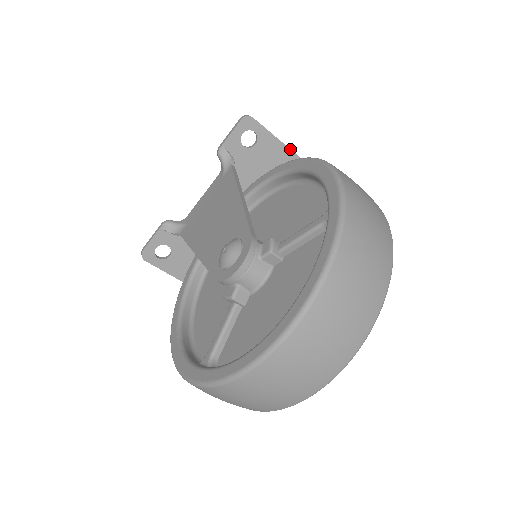
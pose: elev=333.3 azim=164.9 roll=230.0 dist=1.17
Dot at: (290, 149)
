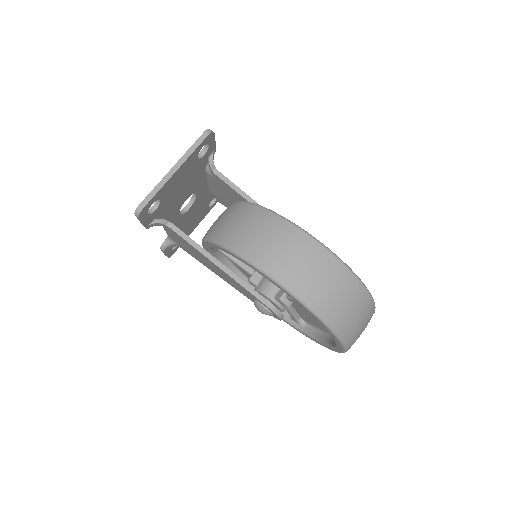
Dot at: (179, 167)
